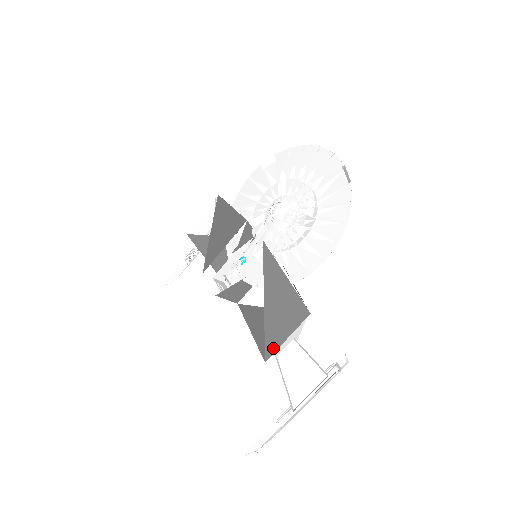
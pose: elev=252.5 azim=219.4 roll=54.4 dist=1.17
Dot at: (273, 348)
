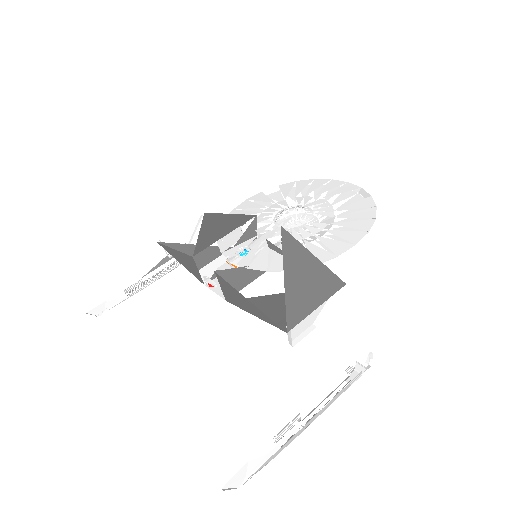
Dot at: (298, 318)
